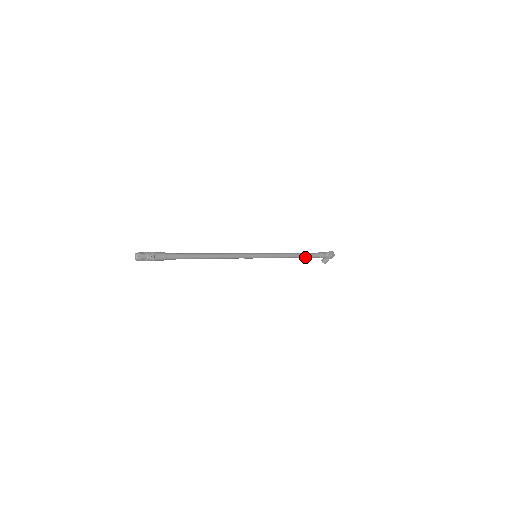
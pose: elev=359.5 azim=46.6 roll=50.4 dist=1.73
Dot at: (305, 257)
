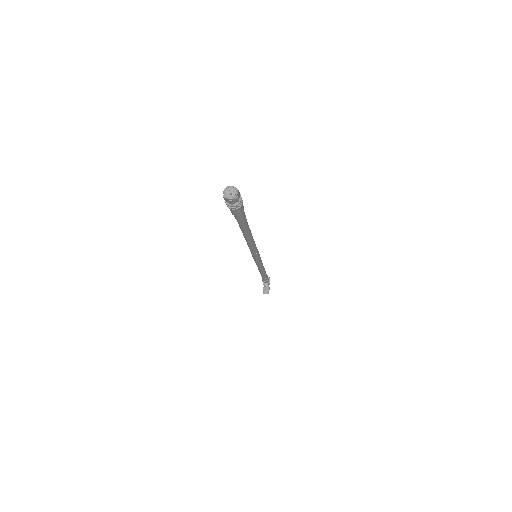
Dot at: (265, 274)
